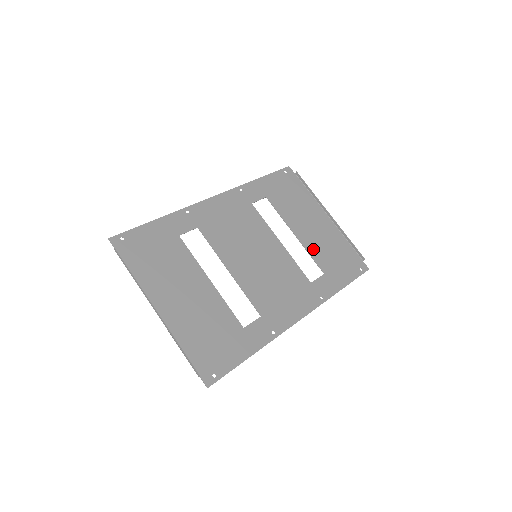
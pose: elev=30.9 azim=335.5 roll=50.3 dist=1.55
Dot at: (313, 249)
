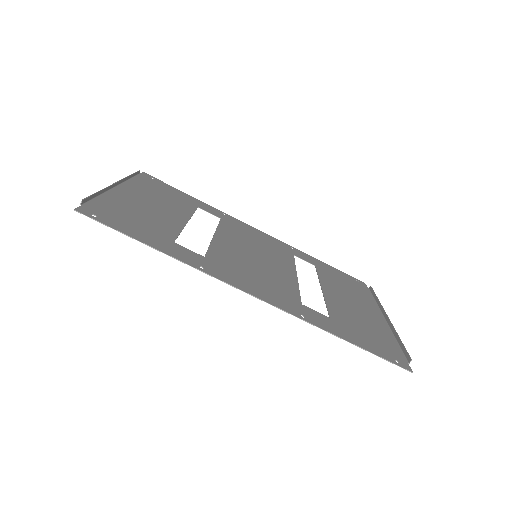
Dot at: (335, 305)
